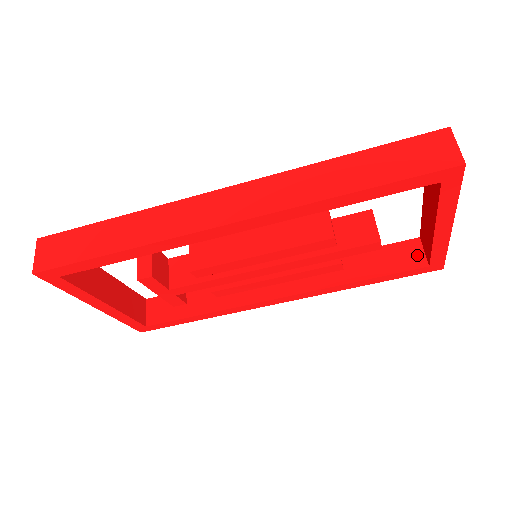
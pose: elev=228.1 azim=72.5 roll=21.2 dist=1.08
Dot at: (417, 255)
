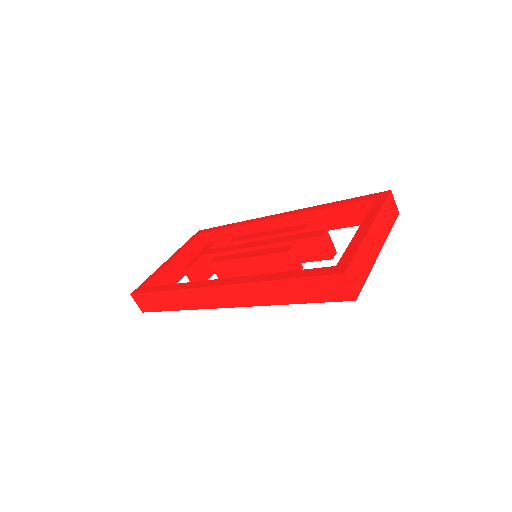
Dot at: occluded
